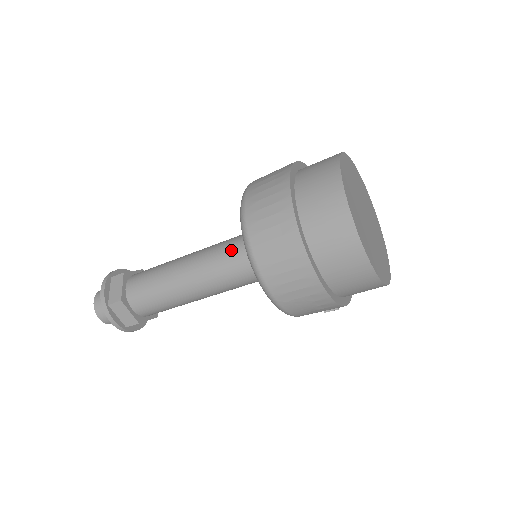
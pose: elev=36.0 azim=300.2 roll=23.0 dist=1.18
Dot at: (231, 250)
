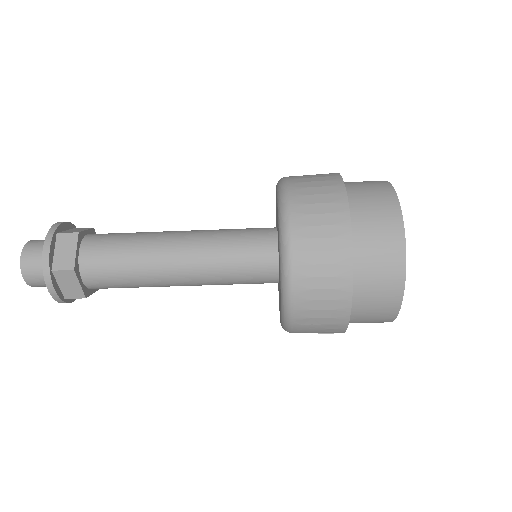
Dot at: (239, 247)
